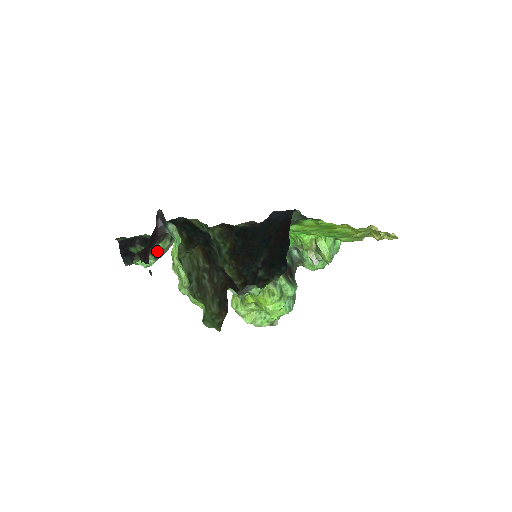
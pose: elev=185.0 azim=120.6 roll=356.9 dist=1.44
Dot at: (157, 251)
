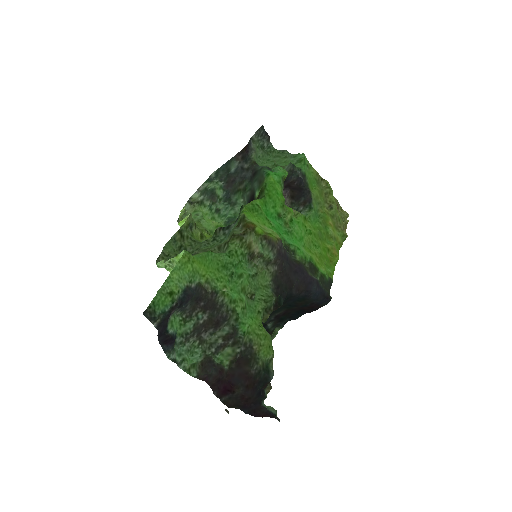
Dot at: (218, 361)
